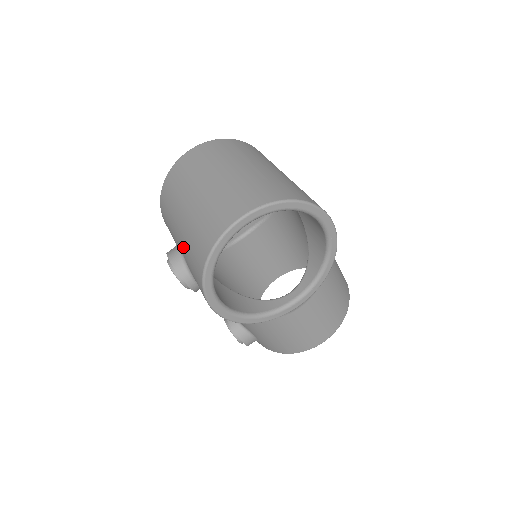
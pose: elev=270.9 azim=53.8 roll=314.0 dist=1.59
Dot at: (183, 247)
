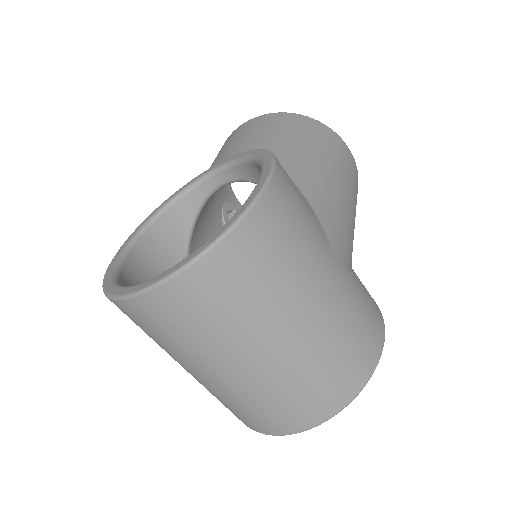
Dot at: occluded
